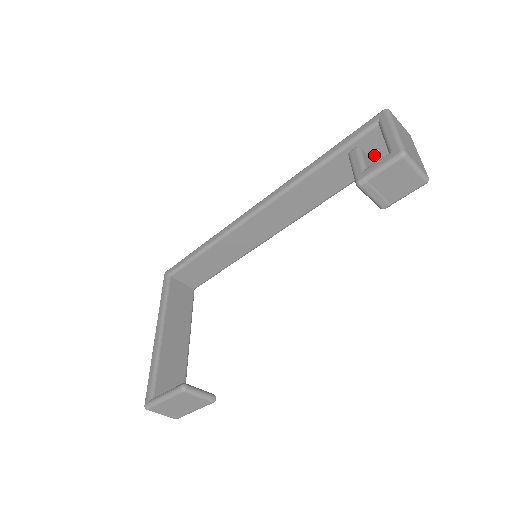
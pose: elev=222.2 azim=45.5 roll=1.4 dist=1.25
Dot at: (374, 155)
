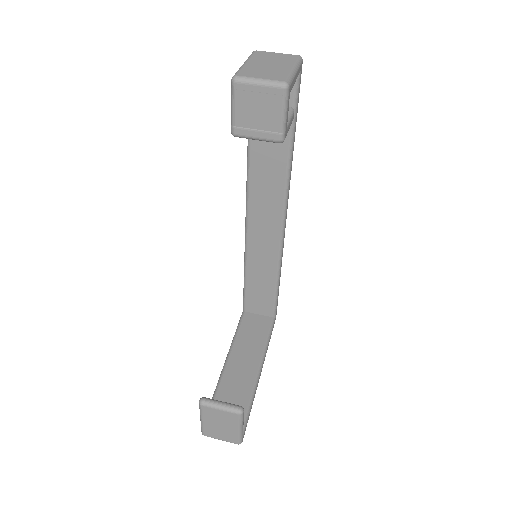
Dot at: occluded
